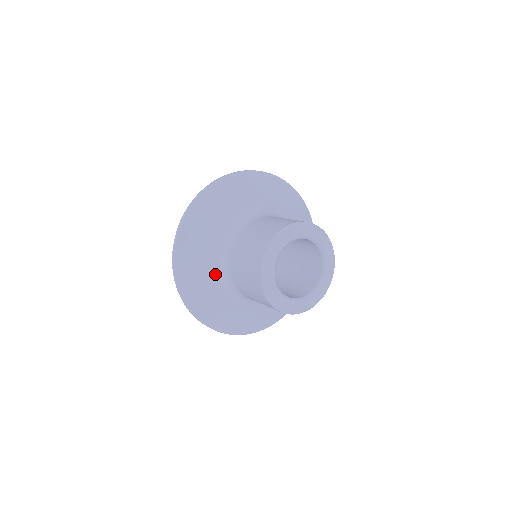
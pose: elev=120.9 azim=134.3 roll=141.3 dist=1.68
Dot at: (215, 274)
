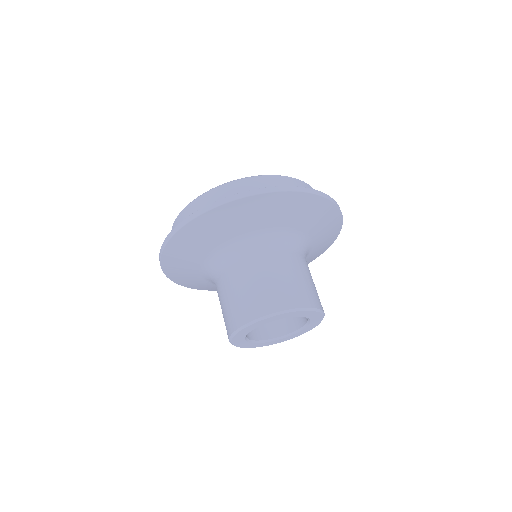
Dot at: (202, 274)
